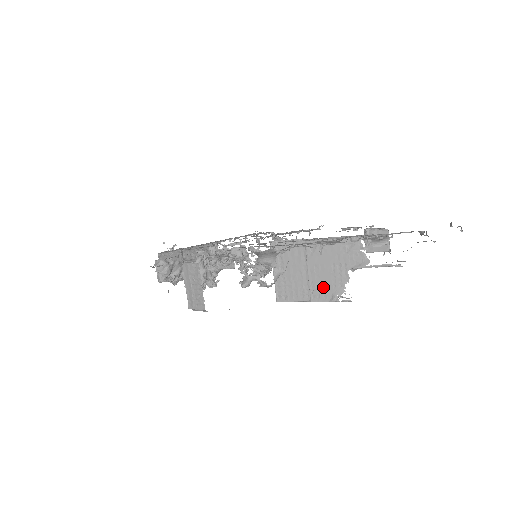
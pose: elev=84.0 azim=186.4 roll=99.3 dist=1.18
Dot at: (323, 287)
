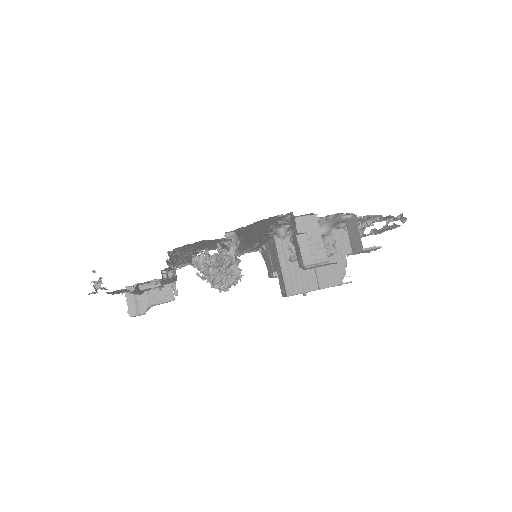
Dot at: (328, 273)
